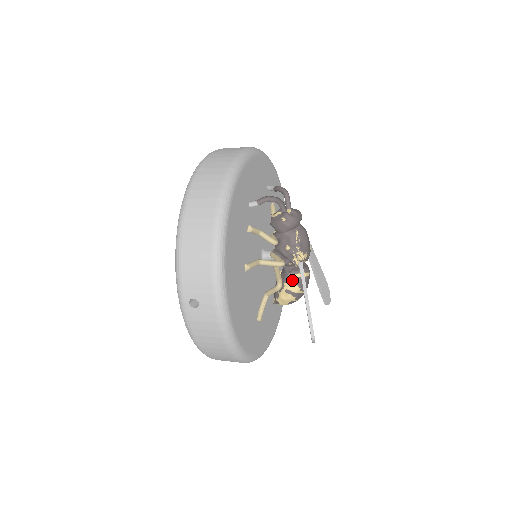
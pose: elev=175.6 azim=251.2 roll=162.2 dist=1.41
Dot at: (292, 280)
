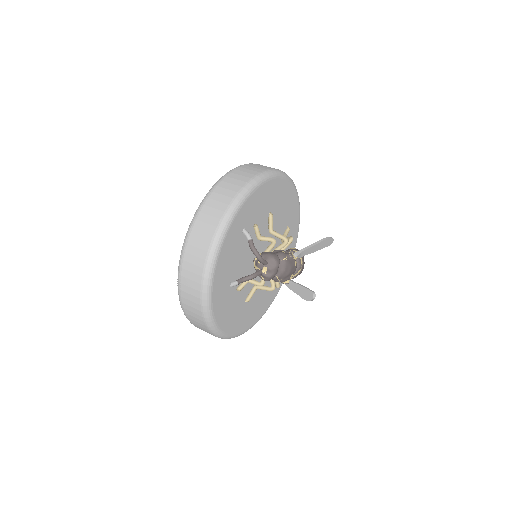
Dot at: occluded
